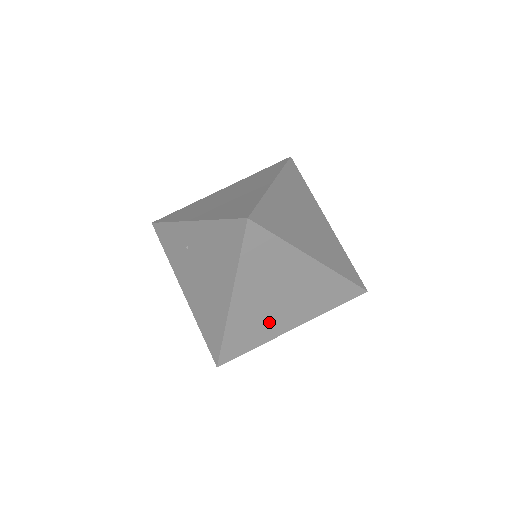
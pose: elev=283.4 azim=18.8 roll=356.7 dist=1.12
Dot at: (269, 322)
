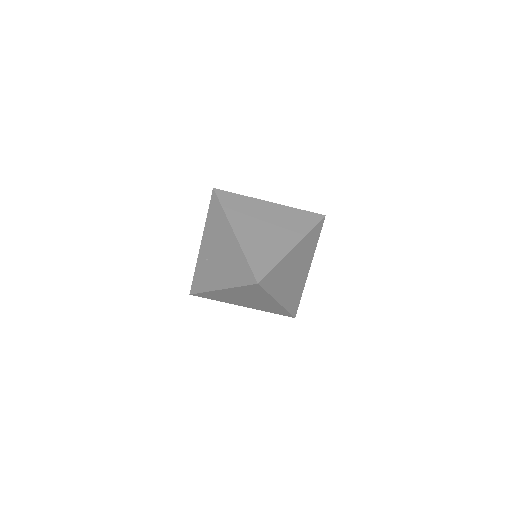
Dot at: (272, 244)
